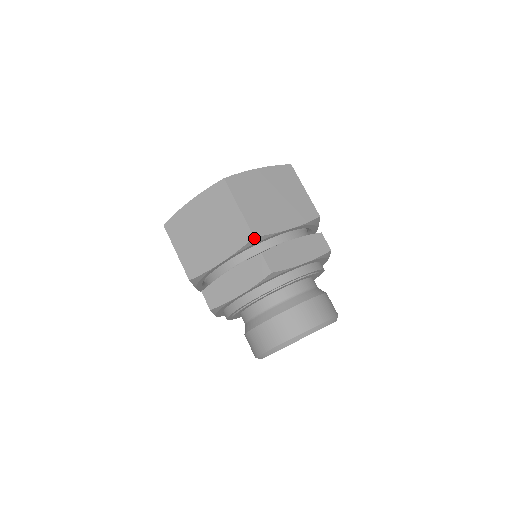
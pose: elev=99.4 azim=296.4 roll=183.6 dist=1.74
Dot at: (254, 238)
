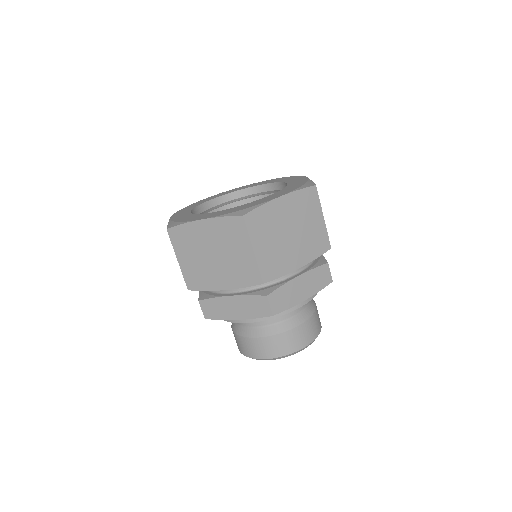
Dot at: (263, 283)
